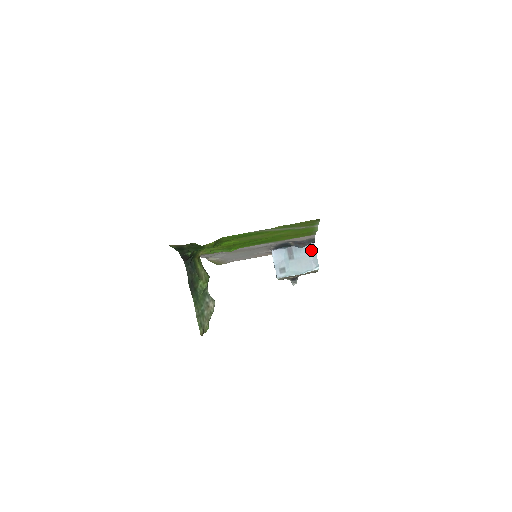
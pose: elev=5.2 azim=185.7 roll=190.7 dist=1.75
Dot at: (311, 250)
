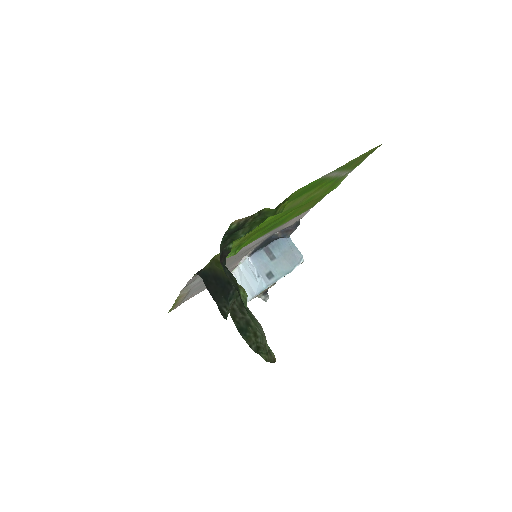
Dot at: (288, 243)
